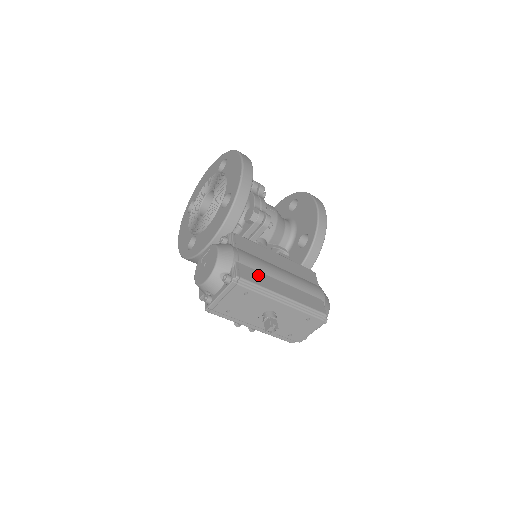
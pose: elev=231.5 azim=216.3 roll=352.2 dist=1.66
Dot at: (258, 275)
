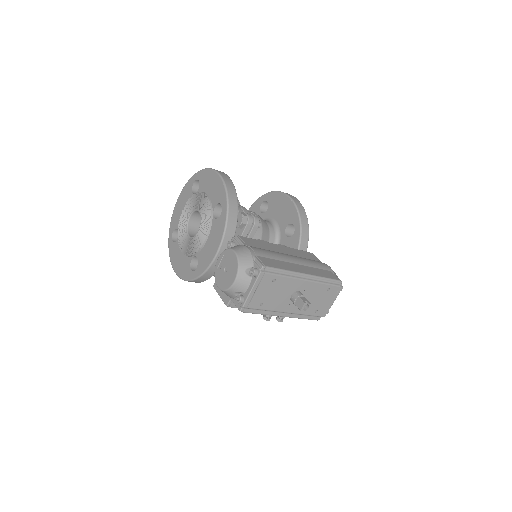
Dot at: (276, 262)
